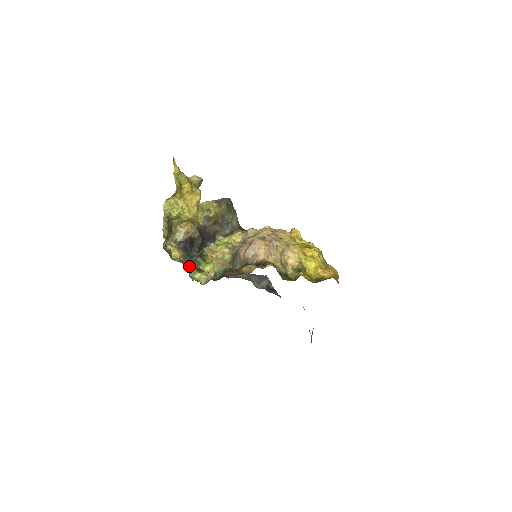
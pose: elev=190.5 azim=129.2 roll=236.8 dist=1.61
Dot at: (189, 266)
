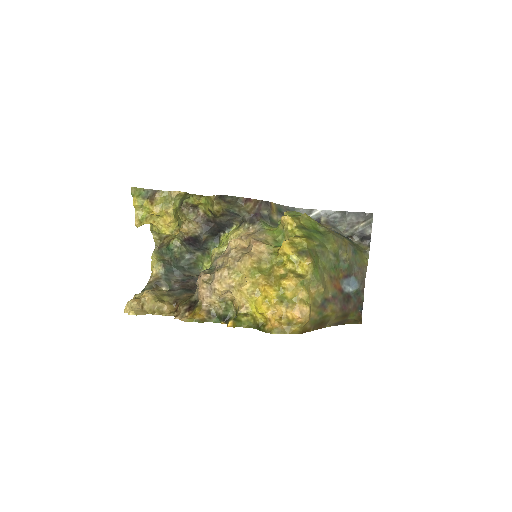
Dot at: (198, 256)
